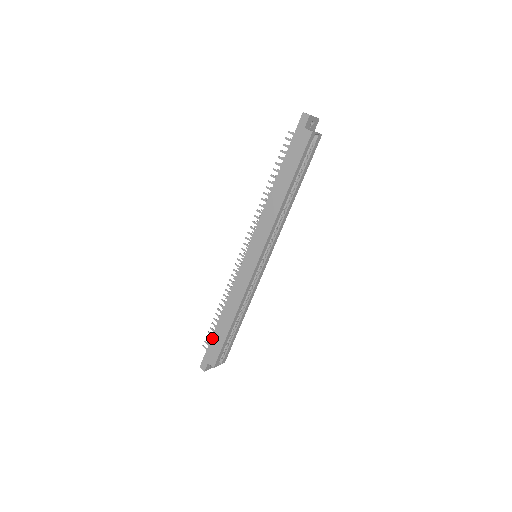
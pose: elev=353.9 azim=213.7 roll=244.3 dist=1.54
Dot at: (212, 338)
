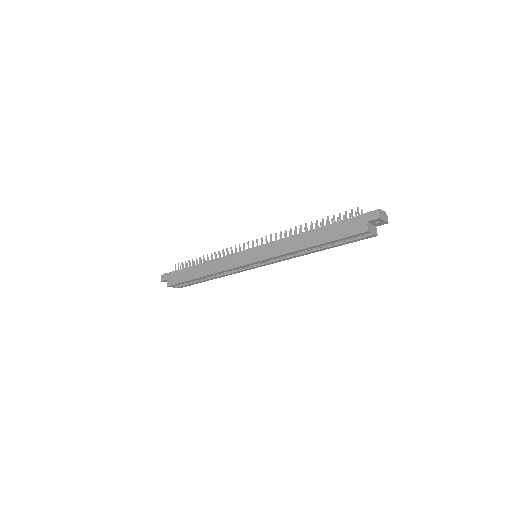
Dot at: (183, 269)
